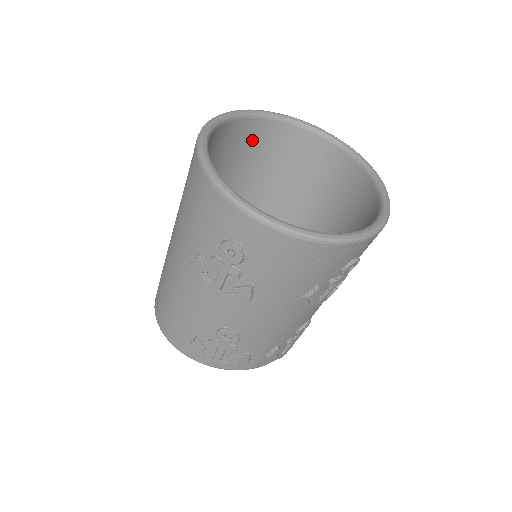
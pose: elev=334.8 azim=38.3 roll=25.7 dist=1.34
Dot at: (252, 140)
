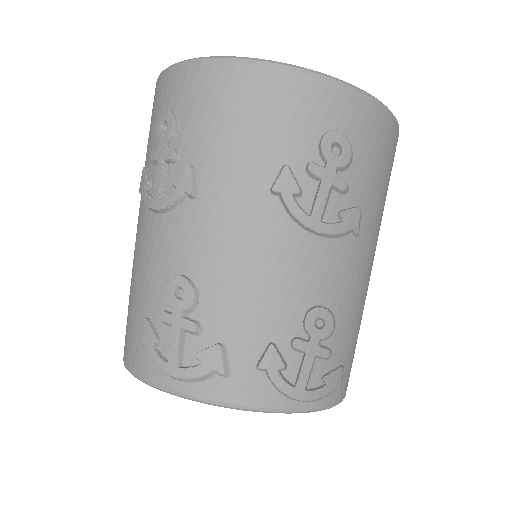
Dot at: occluded
